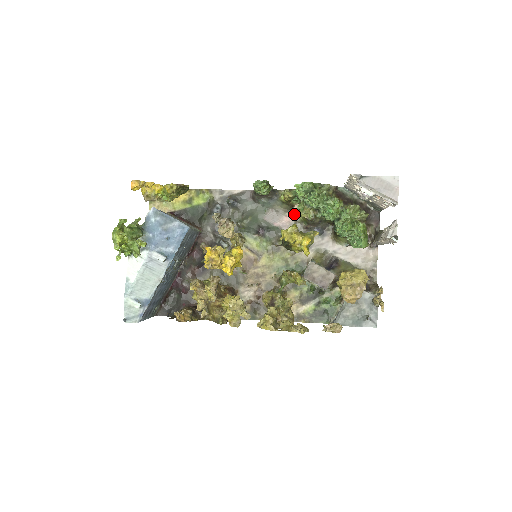
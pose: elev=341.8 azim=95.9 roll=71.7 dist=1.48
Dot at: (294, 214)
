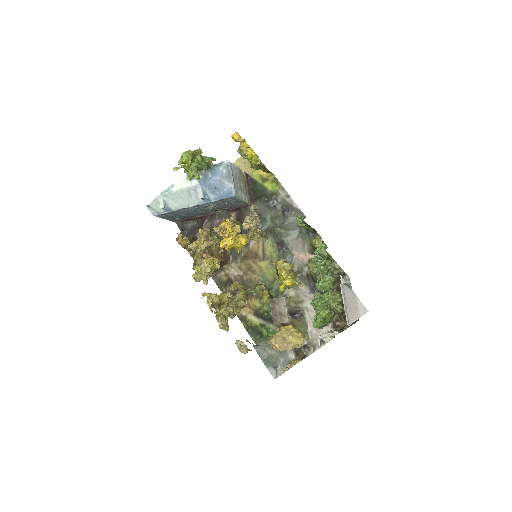
Dot at: occluded
